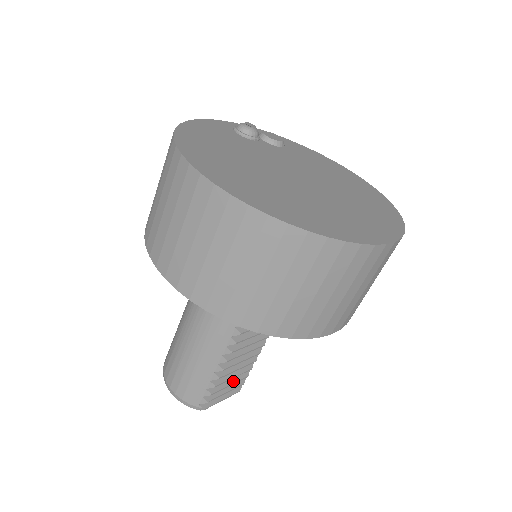
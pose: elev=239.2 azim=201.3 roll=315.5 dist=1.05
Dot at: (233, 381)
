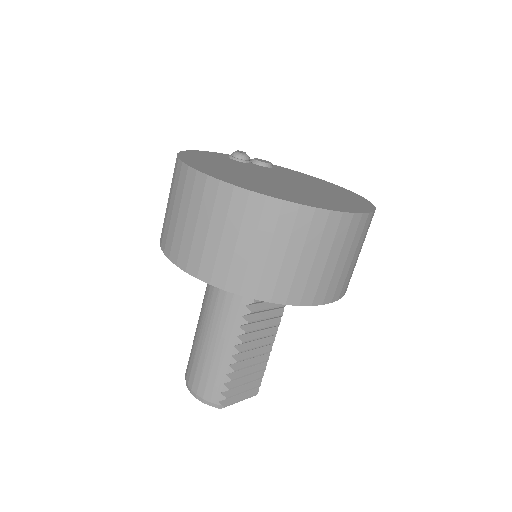
Dot at: (249, 380)
